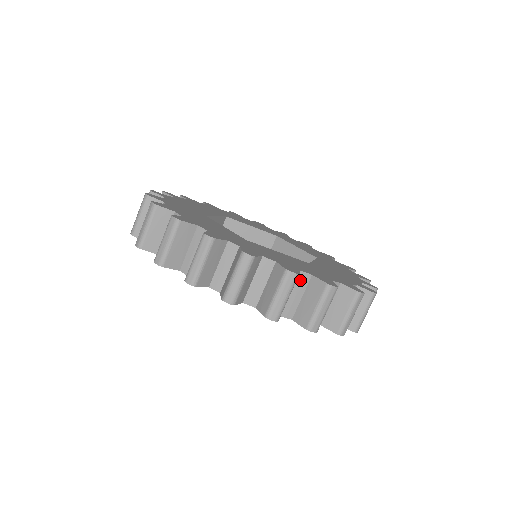
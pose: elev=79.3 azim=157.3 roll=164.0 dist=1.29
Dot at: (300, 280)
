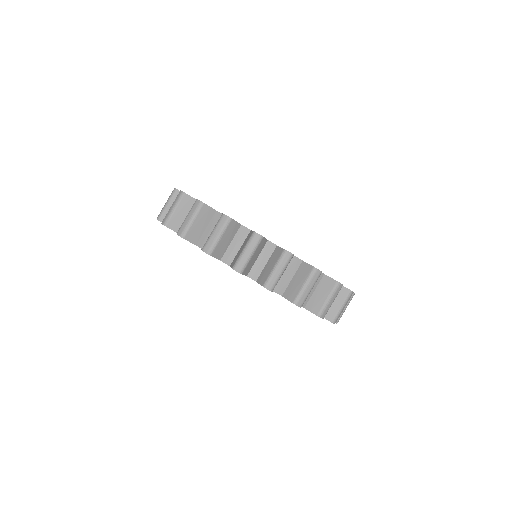
Dot at: occluded
